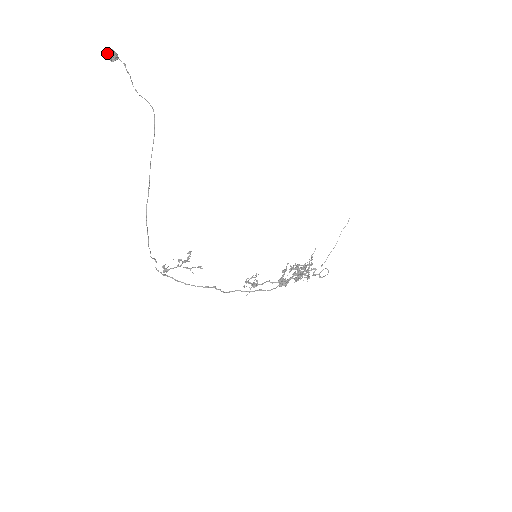
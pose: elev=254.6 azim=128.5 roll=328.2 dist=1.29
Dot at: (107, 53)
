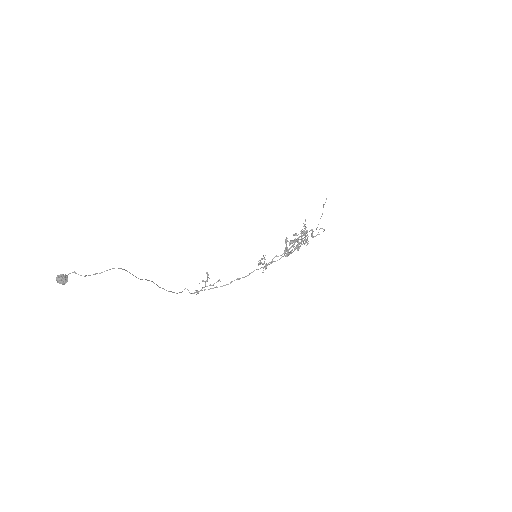
Dot at: (59, 283)
